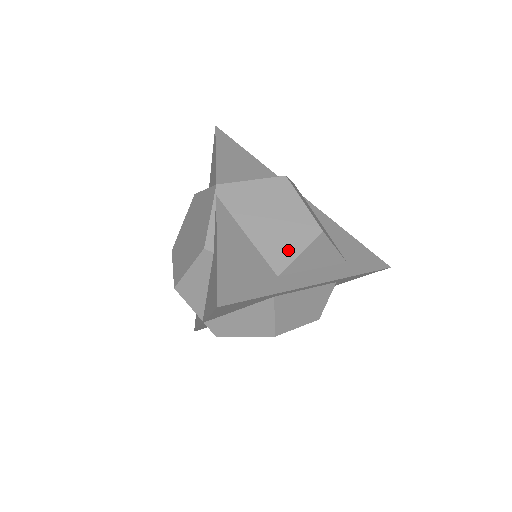
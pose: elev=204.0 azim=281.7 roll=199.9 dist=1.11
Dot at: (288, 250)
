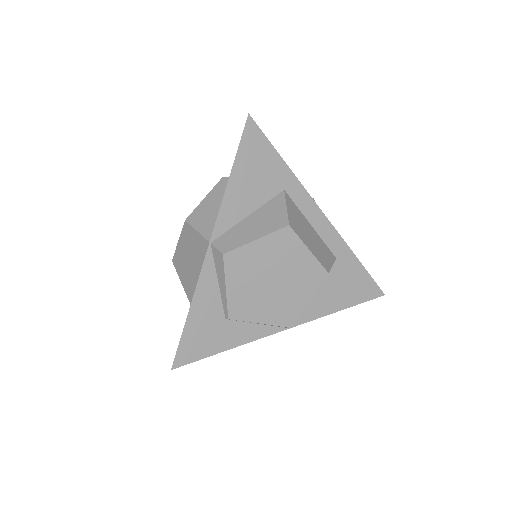
Dot at: occluded
